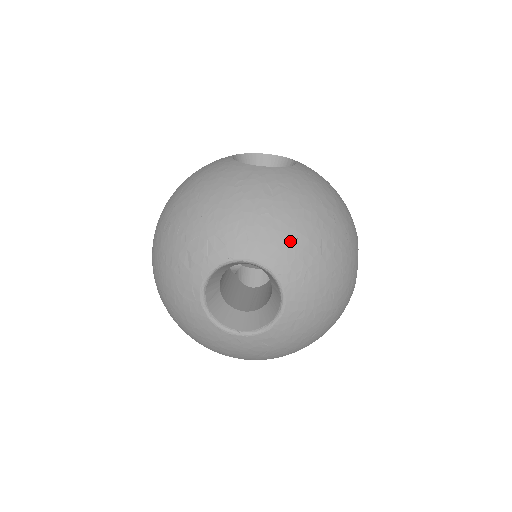
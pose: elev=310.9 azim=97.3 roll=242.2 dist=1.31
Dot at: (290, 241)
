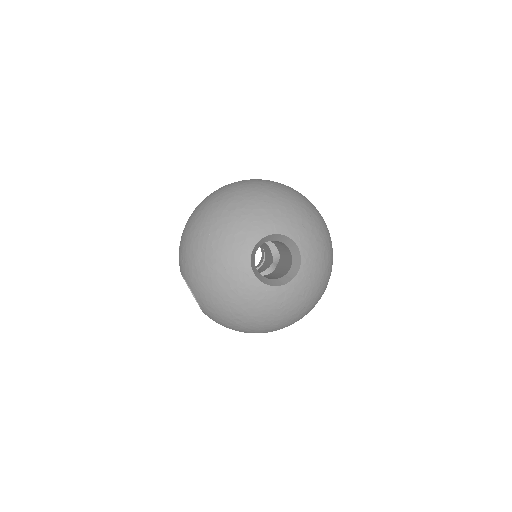
Dot at: (316, 303)
